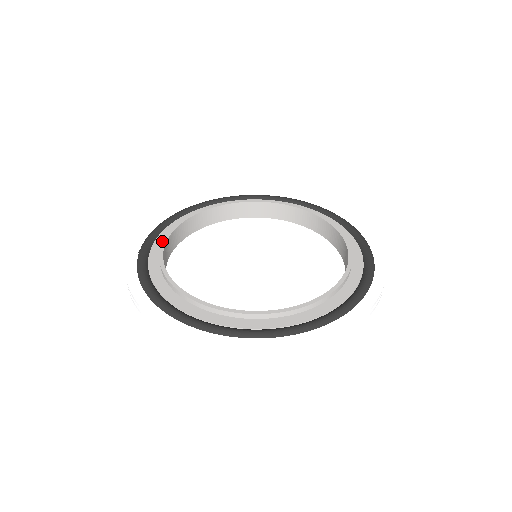
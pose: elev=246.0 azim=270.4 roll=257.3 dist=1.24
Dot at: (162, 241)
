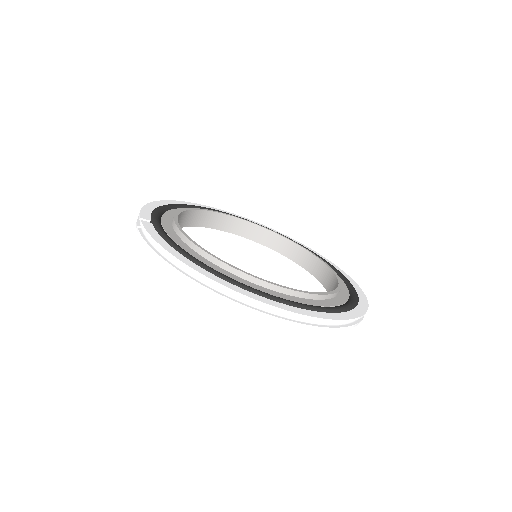
Dot at: (169, 221)
